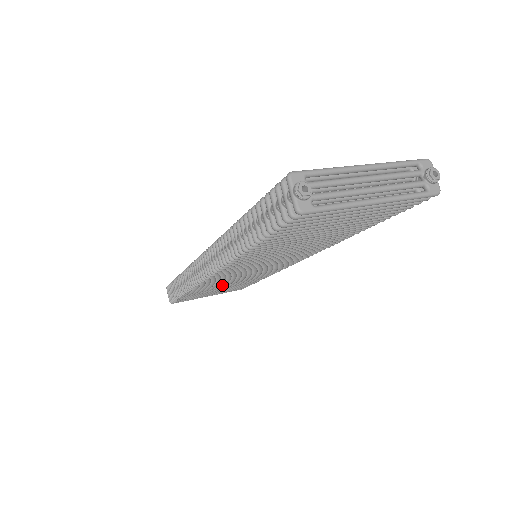
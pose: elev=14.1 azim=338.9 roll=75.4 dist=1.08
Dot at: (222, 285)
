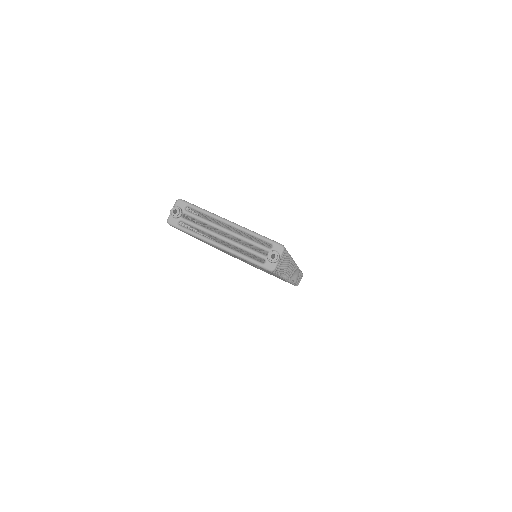
Dot at: occluded
